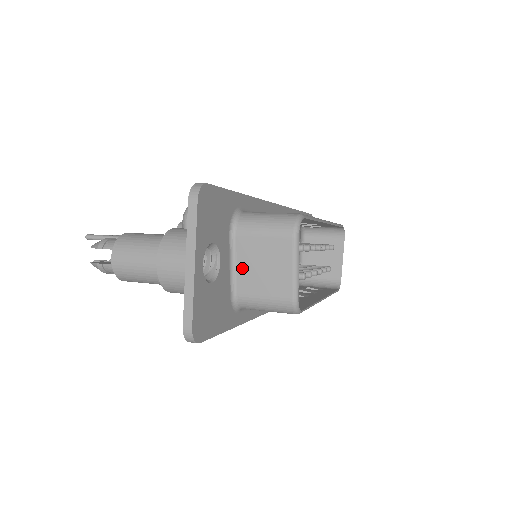
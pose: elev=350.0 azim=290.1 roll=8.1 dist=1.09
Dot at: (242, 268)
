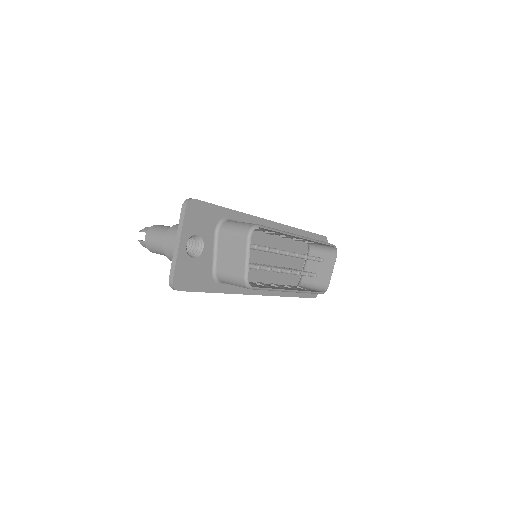
Dot at: (220, 254)
